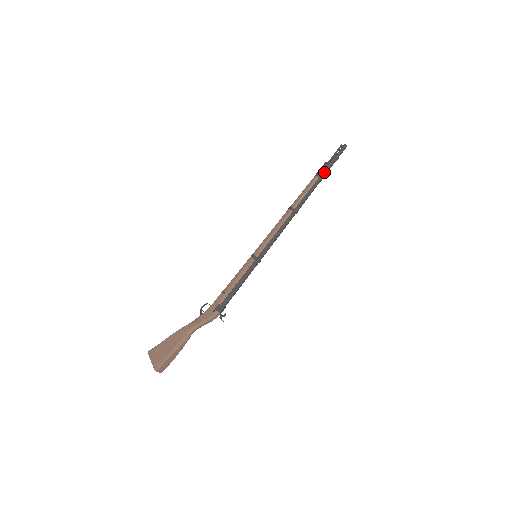
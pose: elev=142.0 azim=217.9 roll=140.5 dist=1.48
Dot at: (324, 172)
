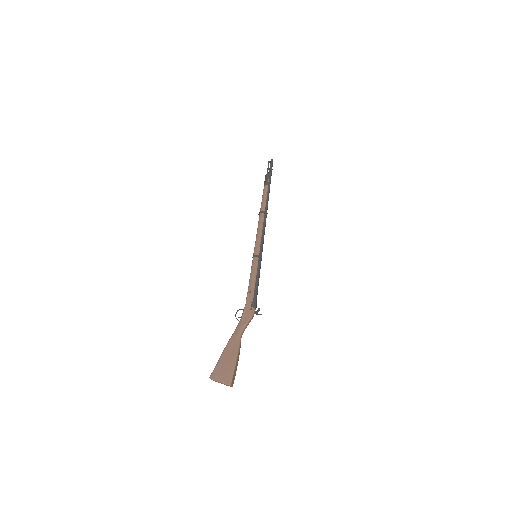
Dot at: (269, 181)
